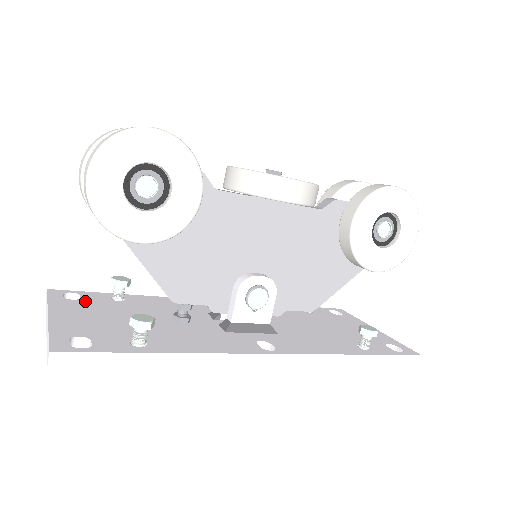
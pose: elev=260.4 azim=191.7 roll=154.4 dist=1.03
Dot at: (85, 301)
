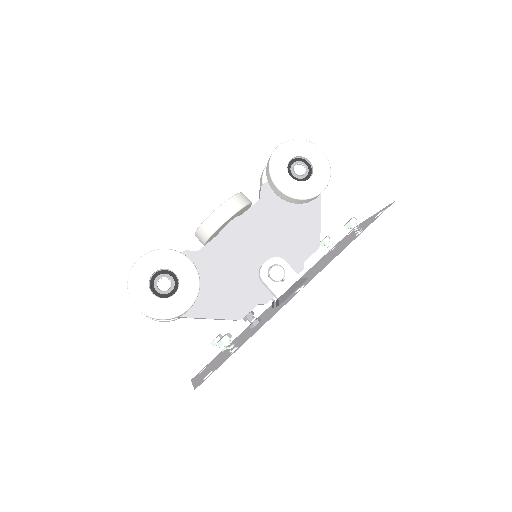
Dot at: (209, 365)
